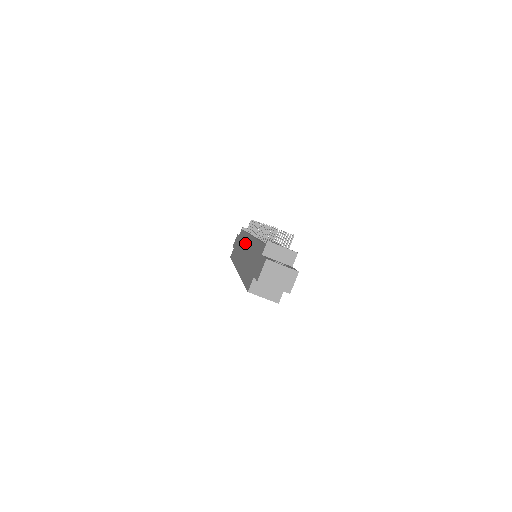
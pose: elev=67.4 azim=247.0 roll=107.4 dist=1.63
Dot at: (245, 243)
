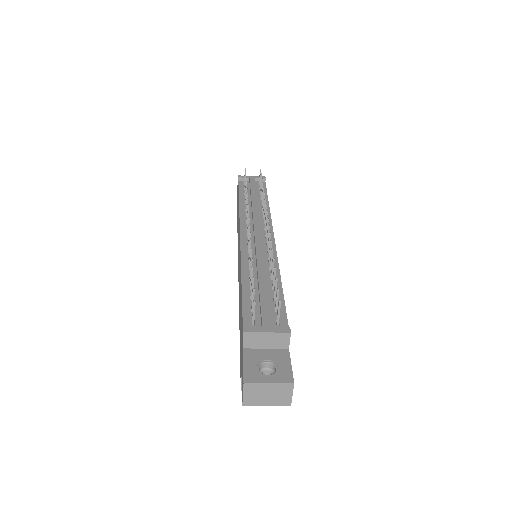
Dot at: occluded
